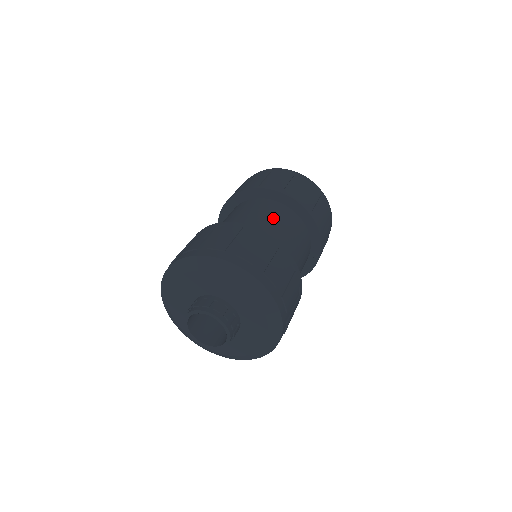
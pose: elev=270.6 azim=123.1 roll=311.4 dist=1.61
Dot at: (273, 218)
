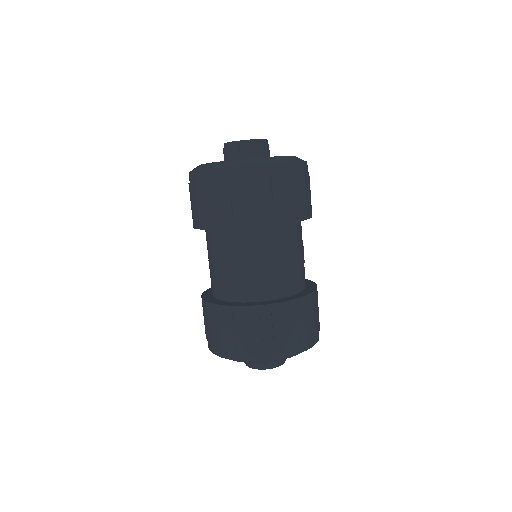
Dot at: (246, 260)
